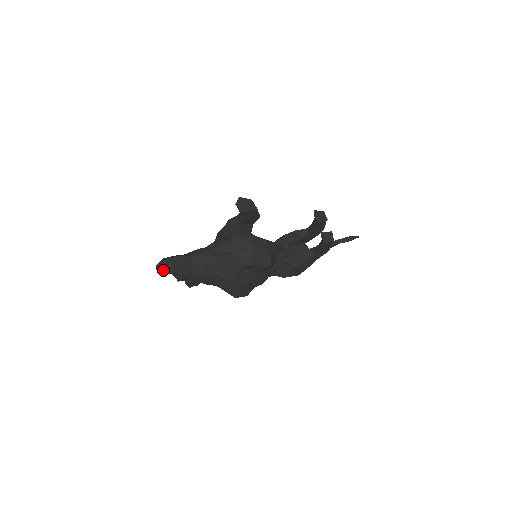
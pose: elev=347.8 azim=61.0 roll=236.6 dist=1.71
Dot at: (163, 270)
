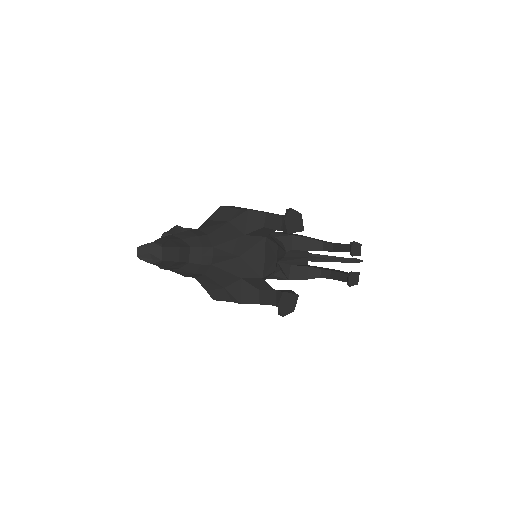
Dot at: (147, 258)
